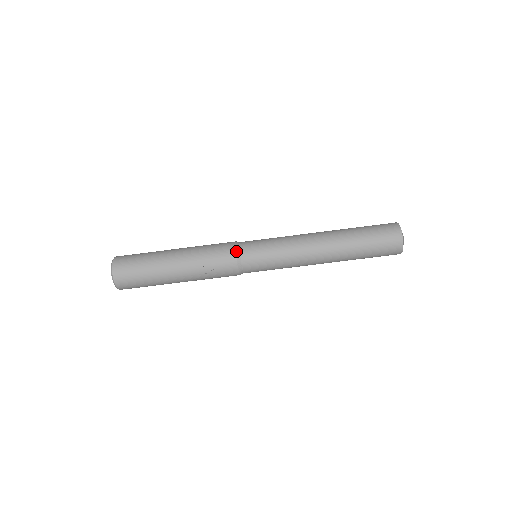
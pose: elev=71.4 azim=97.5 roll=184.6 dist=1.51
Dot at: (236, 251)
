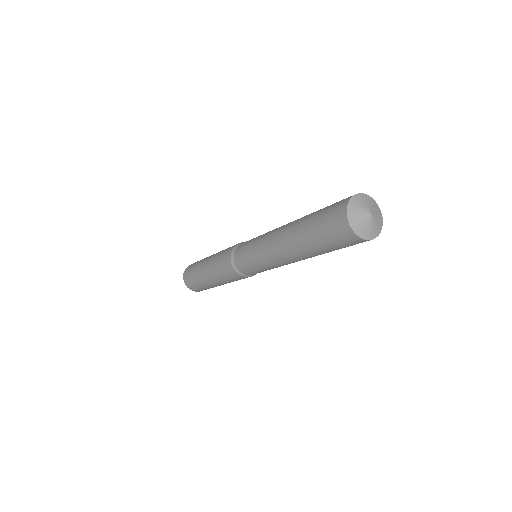
Dot at: (242, 276)
